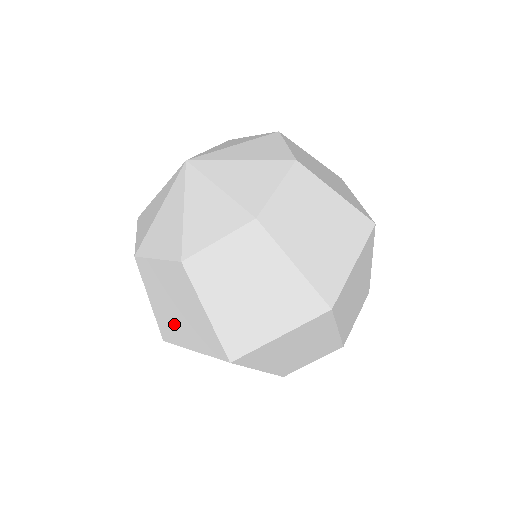
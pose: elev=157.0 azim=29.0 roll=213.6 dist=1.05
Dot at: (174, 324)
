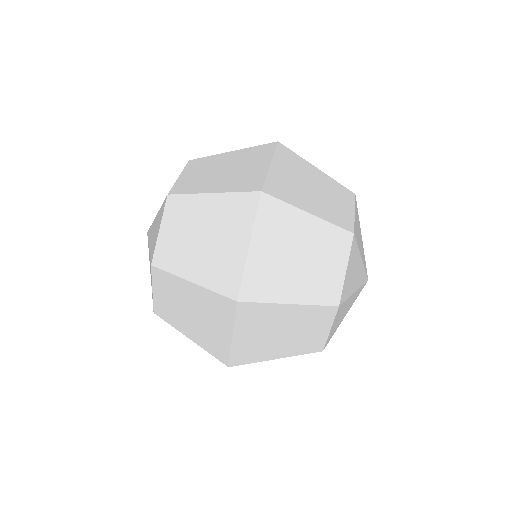
Dot at: (208, 333)
